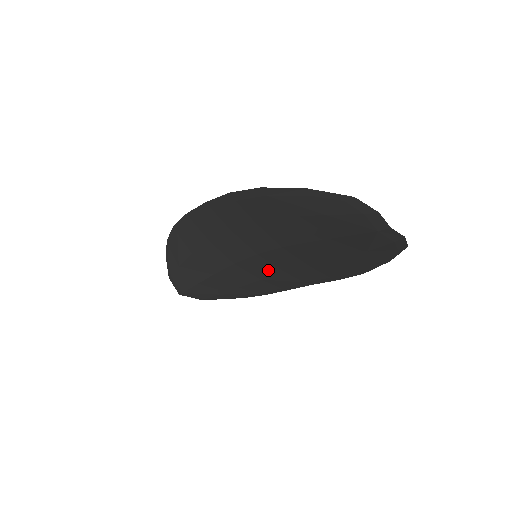
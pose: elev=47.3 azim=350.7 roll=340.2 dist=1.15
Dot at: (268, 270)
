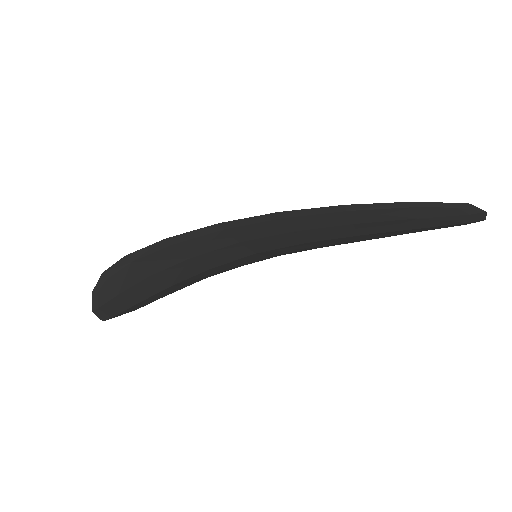
Dot at: (250, 261)
